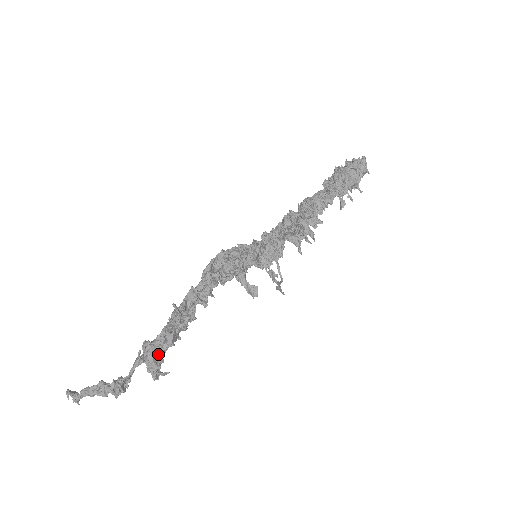
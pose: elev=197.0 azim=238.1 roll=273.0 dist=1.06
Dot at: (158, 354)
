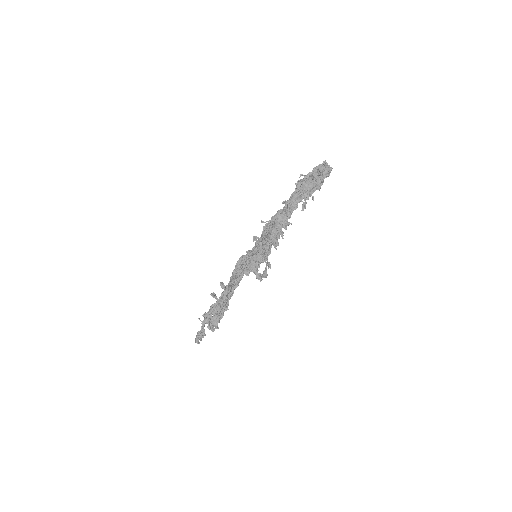
Dot at: (208, 319)
